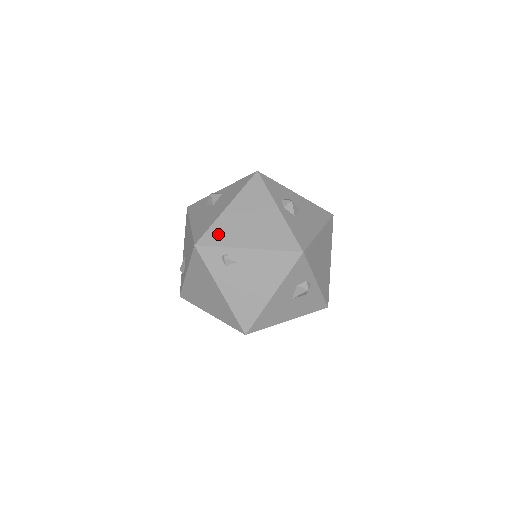
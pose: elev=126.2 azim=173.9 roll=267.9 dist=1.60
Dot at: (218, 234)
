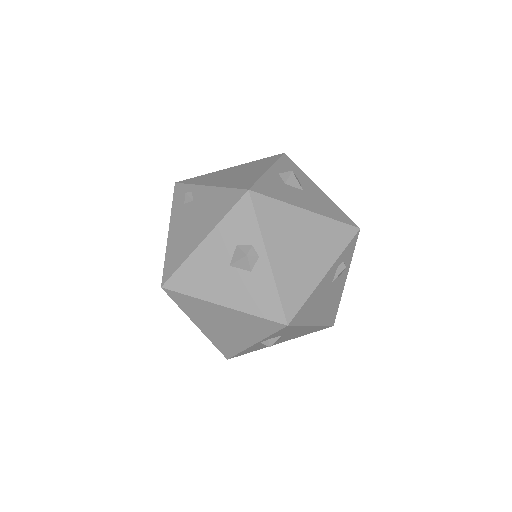
Dot at: (200, 178)
